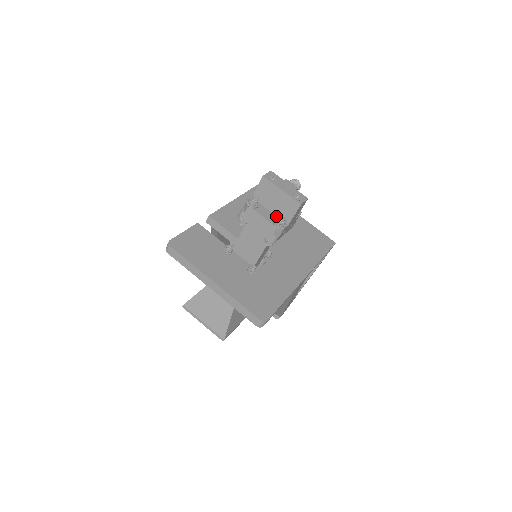
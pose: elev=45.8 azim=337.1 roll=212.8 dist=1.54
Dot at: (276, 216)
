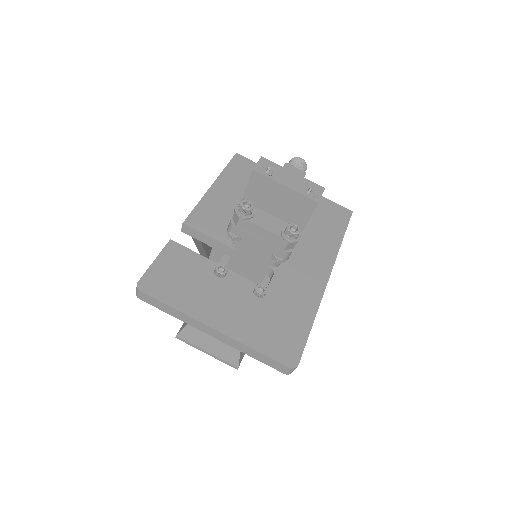
Dot at: (282, 221)
